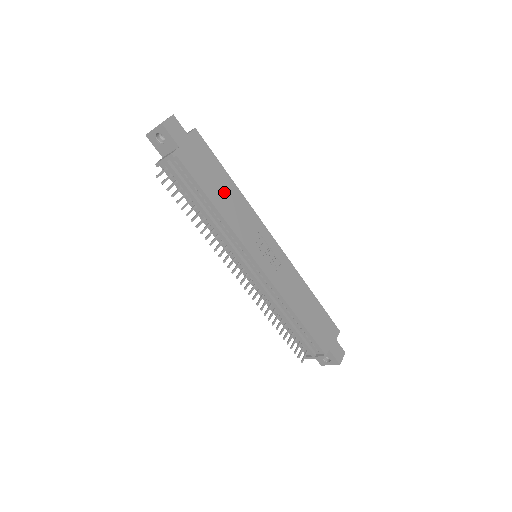
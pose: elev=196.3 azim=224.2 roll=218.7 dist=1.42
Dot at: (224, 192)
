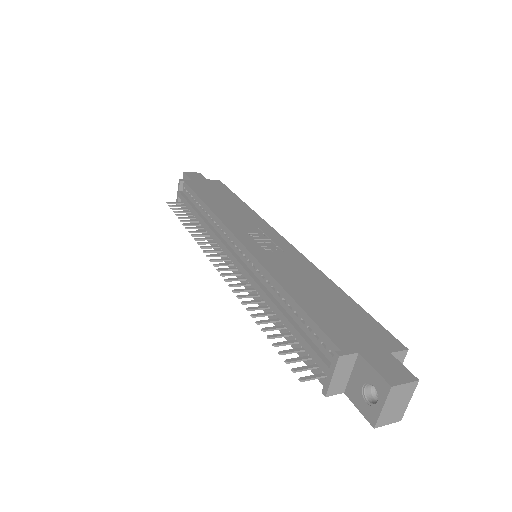
Dot at: (226, 202)
